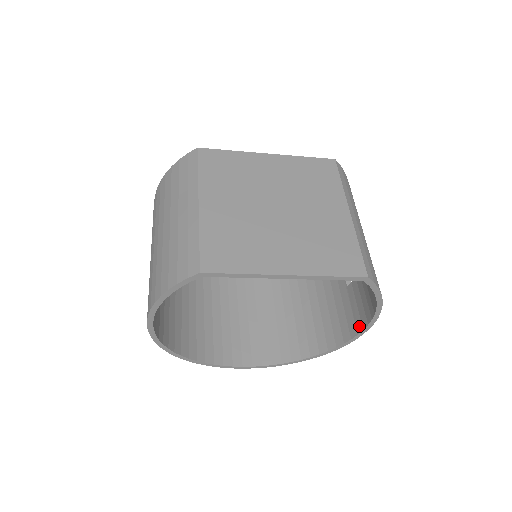
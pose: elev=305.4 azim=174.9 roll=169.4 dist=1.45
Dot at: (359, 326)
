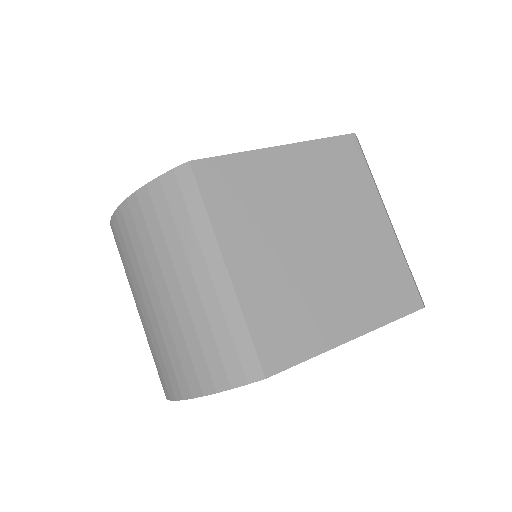
Dot at: occluded
